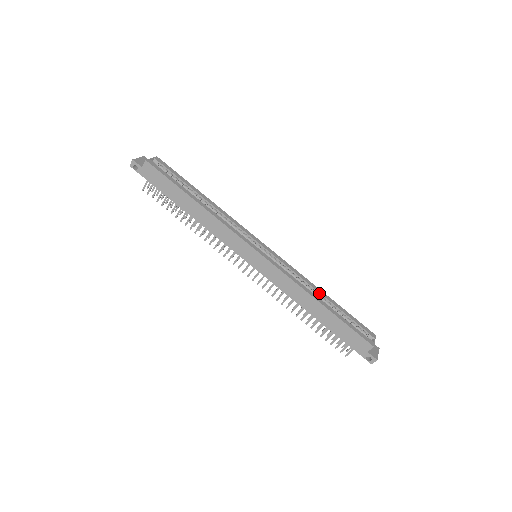
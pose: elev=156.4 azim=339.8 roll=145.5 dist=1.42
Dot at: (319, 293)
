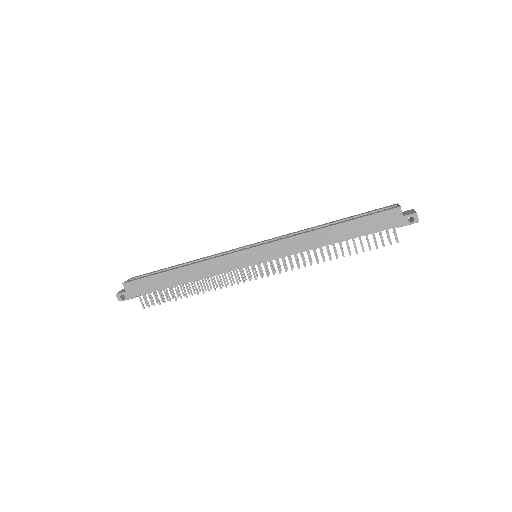
Dot at: occluded
